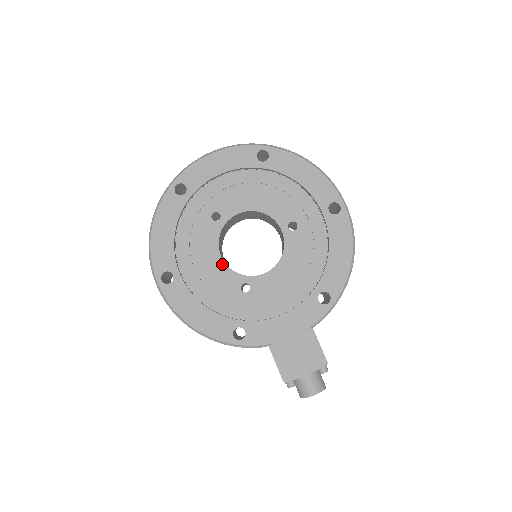
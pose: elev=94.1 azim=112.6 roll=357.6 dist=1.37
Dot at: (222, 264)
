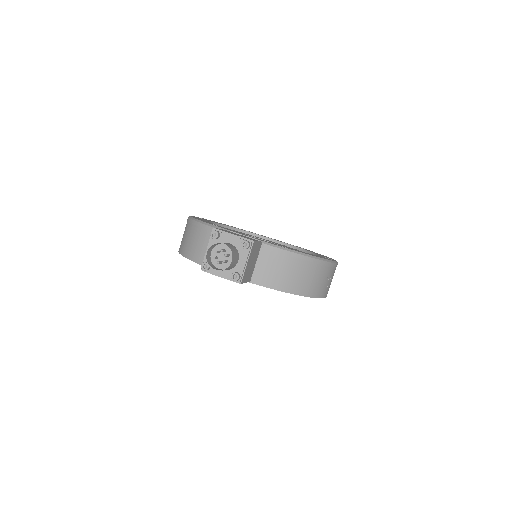
Dot at: occluded
